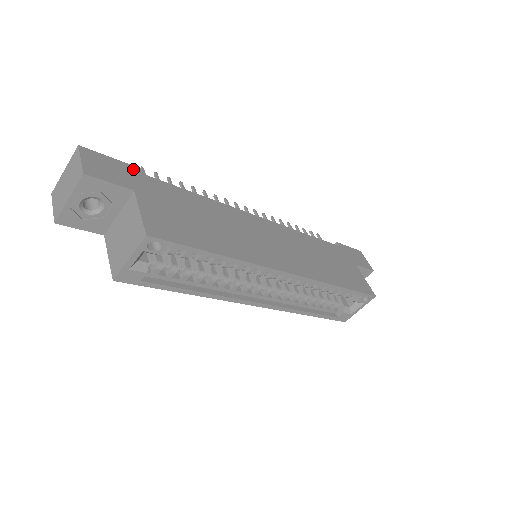
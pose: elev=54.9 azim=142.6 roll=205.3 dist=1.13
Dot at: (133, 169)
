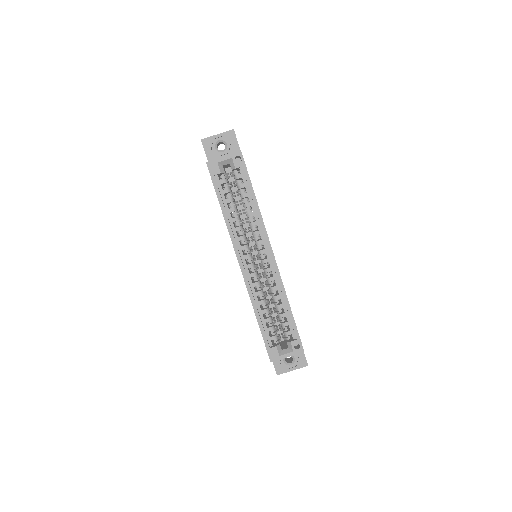
Dot at: occluded
